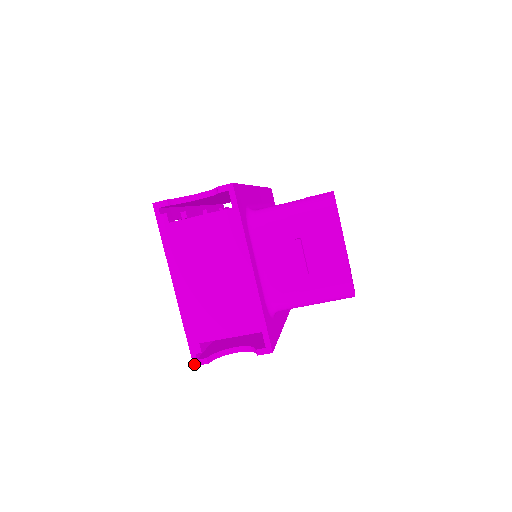
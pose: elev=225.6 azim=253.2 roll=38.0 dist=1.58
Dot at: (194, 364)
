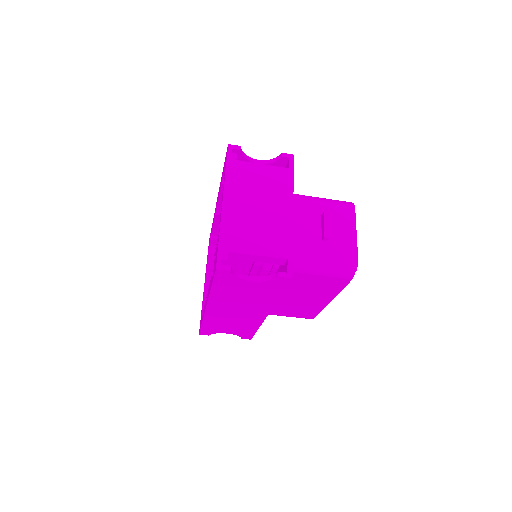
Dot at: (217, 267)
